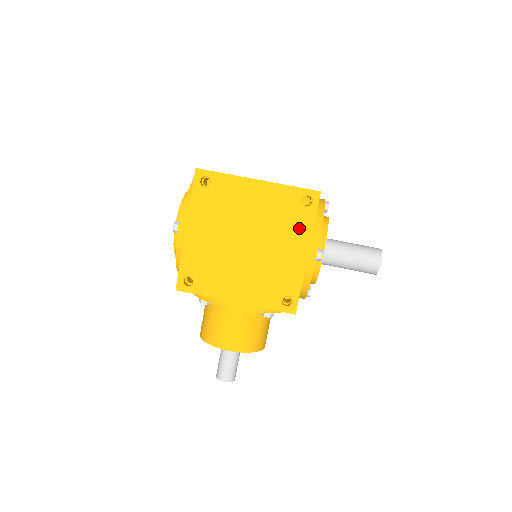
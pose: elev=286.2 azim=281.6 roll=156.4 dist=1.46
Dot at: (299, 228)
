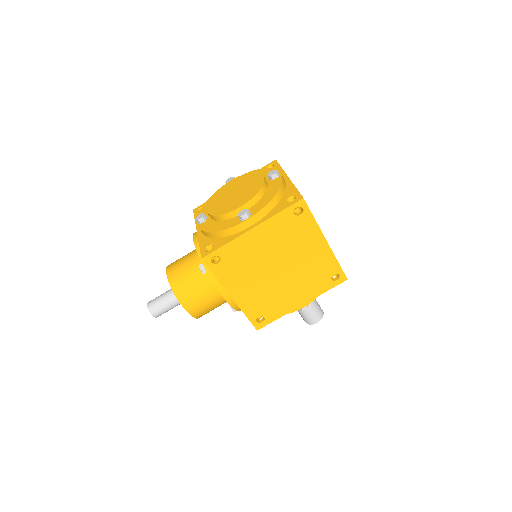
Dot at: (314, 288)
